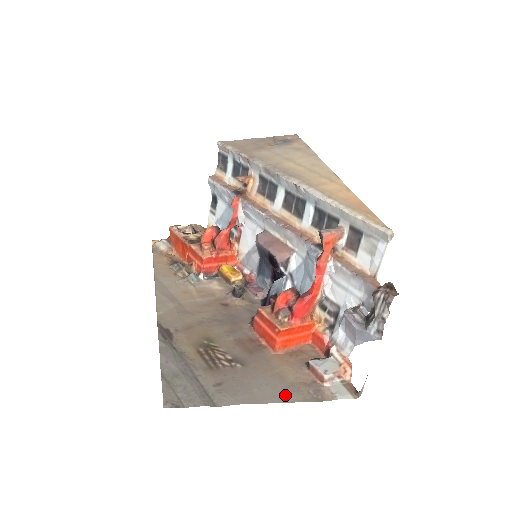
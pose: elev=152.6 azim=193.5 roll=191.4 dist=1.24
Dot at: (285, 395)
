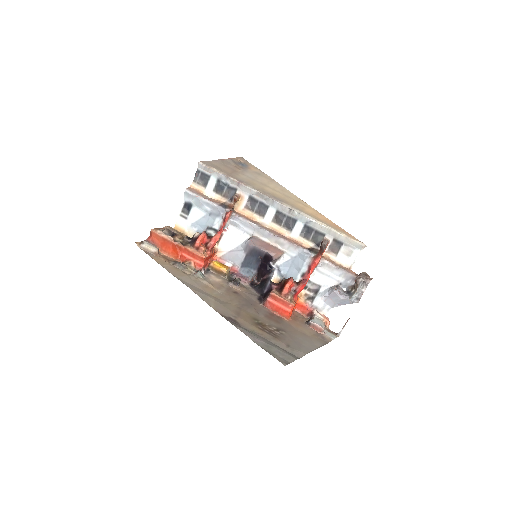
Dot at: (315, 344)
